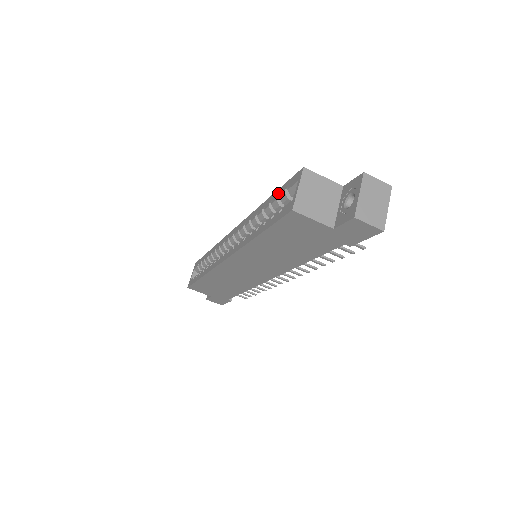
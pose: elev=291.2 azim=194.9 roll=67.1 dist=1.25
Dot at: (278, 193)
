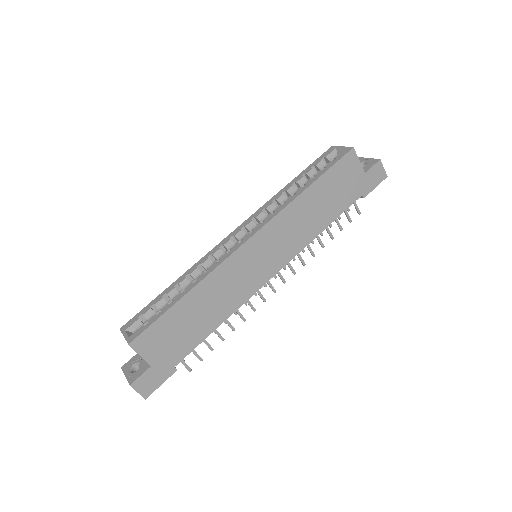
Dot at: (310, 167)
